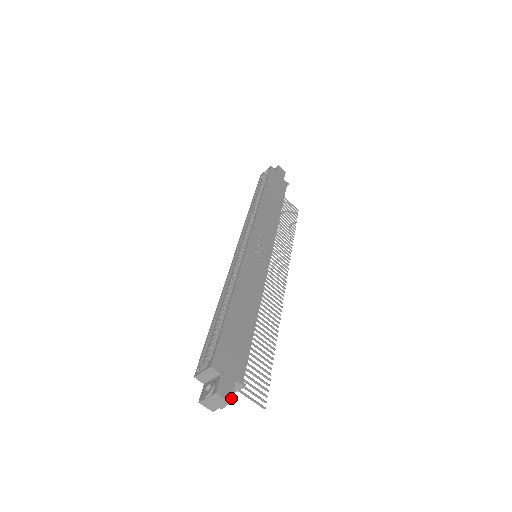
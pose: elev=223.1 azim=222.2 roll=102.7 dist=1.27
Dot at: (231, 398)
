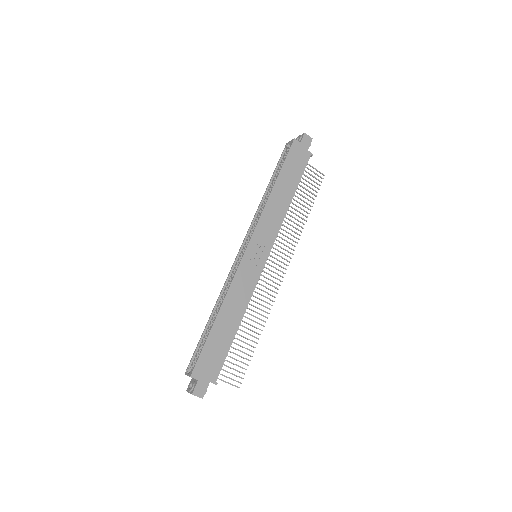
Dot at: occluded
